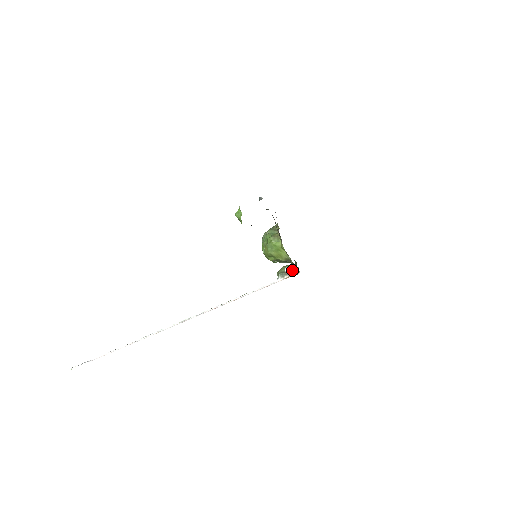
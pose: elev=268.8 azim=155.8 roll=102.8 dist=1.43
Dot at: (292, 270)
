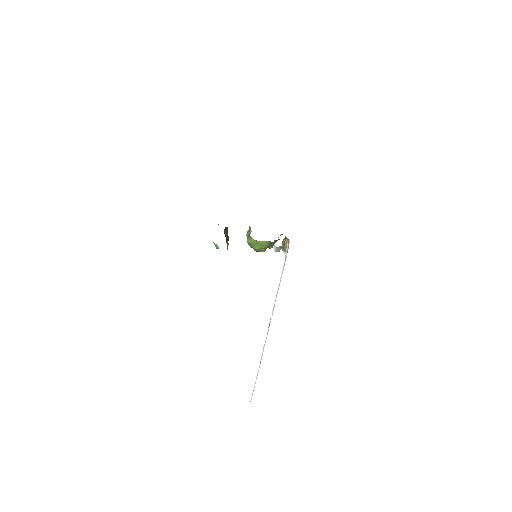
Dot at: (276, 248)
